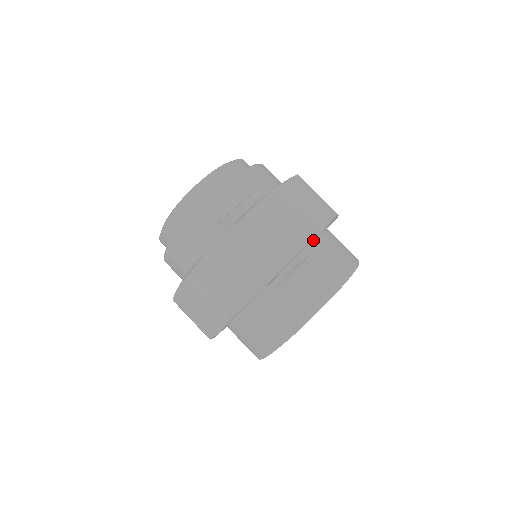
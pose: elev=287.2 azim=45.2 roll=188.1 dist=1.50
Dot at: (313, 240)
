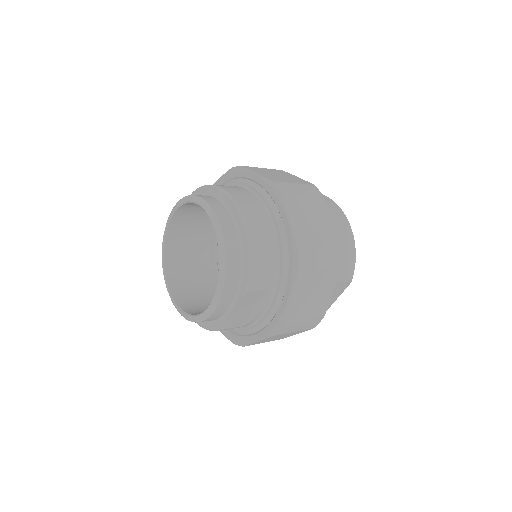
Dot at: occluded
